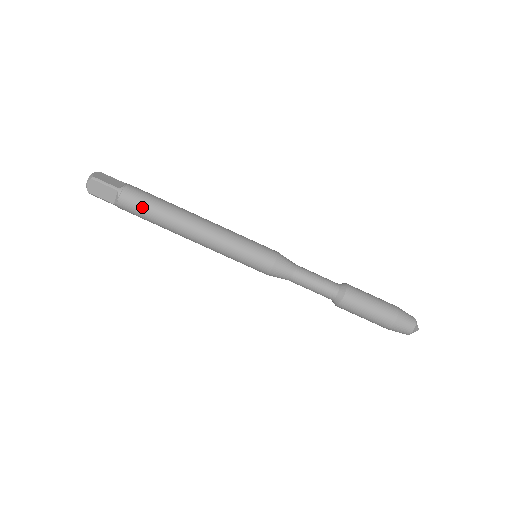
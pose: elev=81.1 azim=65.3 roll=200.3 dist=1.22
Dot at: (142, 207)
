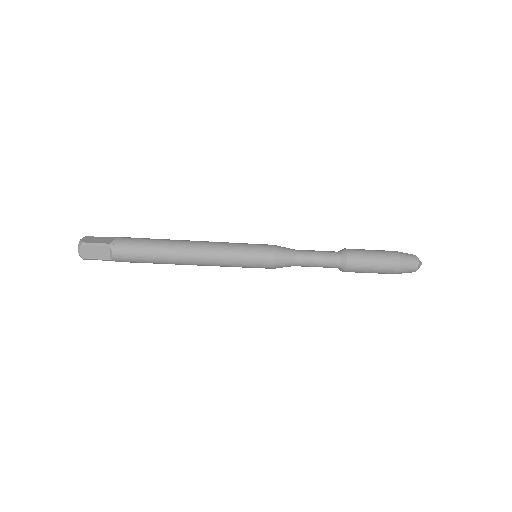
Dot at: occluded
